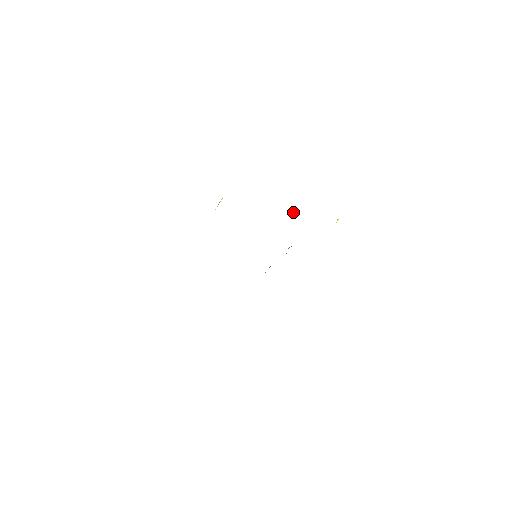
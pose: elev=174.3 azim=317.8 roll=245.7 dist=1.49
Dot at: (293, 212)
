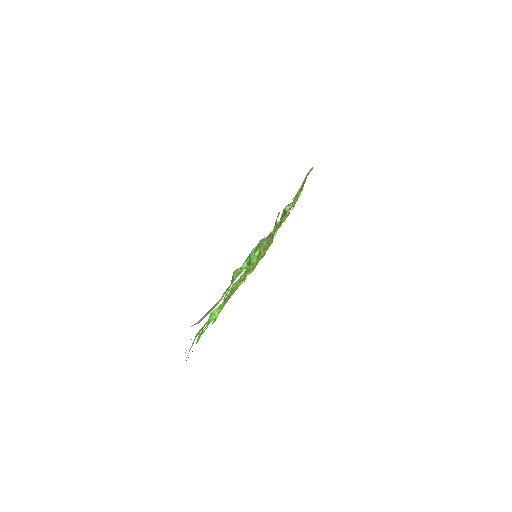
Dot at: (284, 208)
